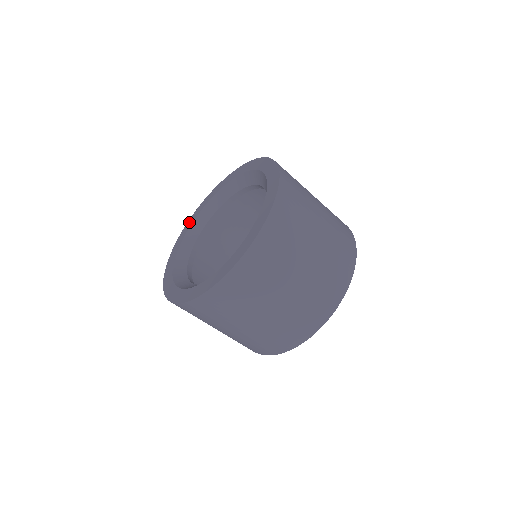
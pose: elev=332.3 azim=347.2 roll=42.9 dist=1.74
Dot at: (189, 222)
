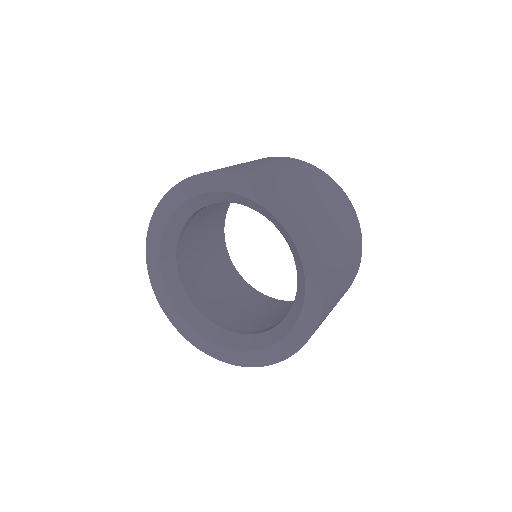
Dot at: (153, 232)
